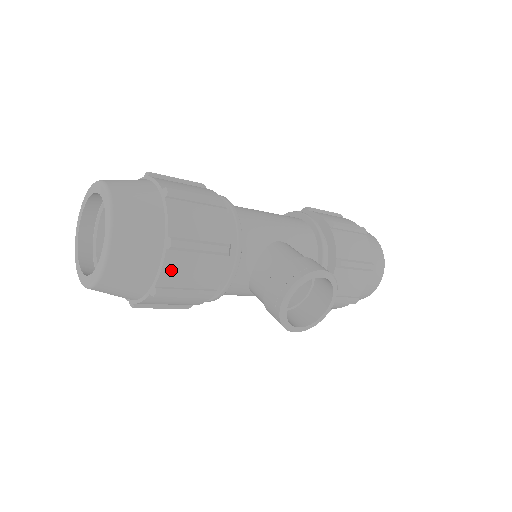
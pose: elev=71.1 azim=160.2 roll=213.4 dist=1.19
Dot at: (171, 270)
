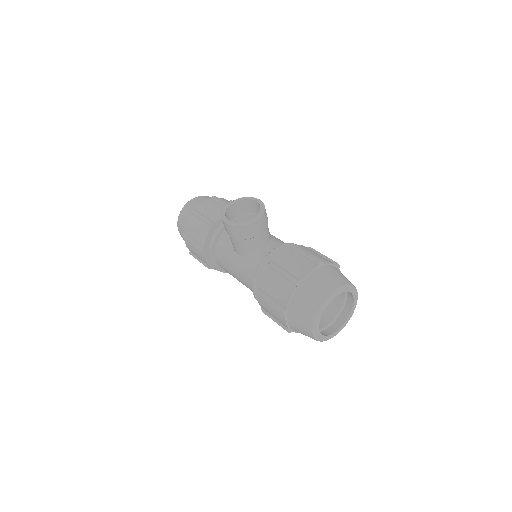
Dot at: (205, 205)
